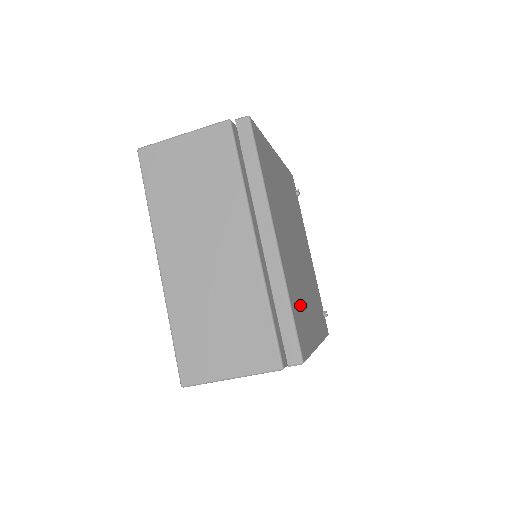
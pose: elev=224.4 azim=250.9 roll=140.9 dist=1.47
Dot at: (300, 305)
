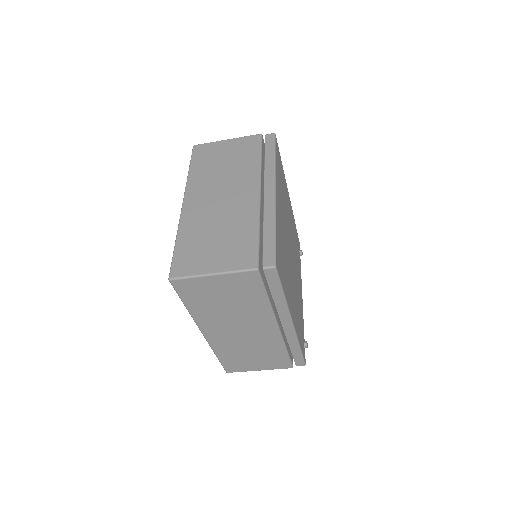
Dot at: (283, 259)
